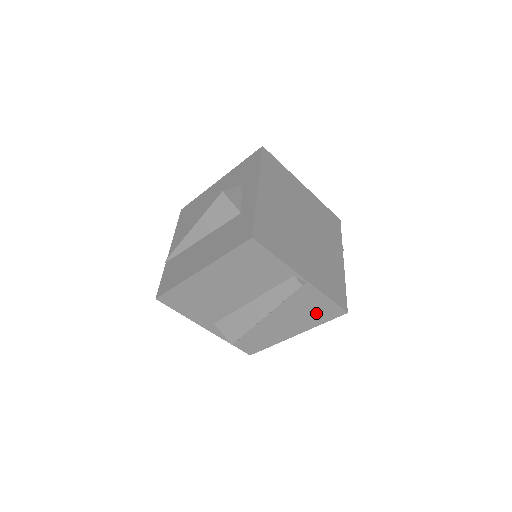
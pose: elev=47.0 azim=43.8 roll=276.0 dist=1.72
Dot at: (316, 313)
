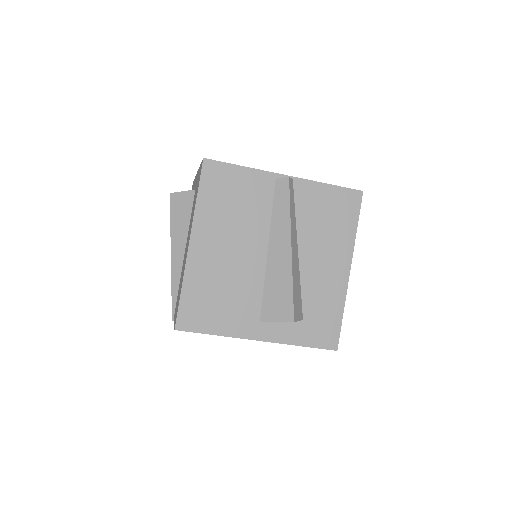
Dot at: (338, 216)
